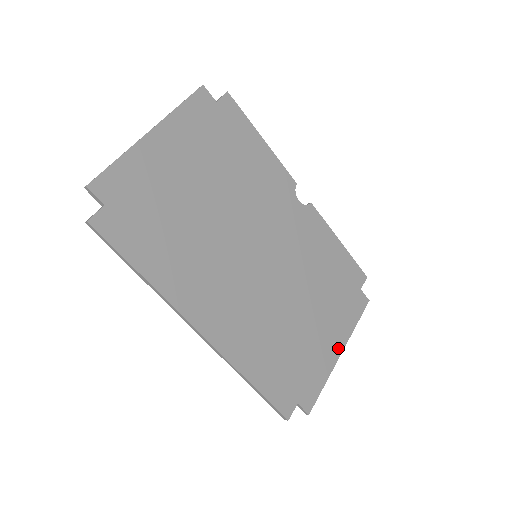
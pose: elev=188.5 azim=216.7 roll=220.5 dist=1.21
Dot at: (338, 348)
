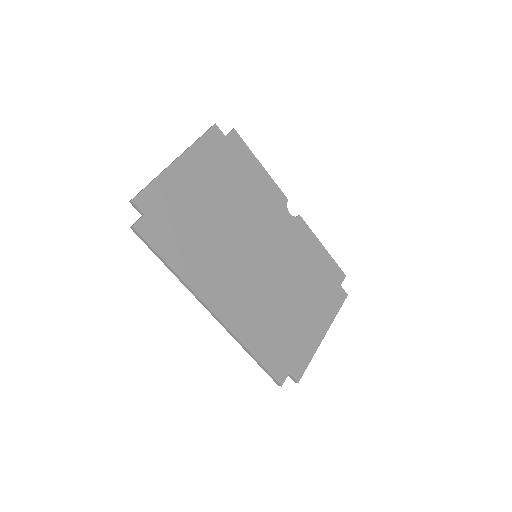
Dot at: (322, 332)
